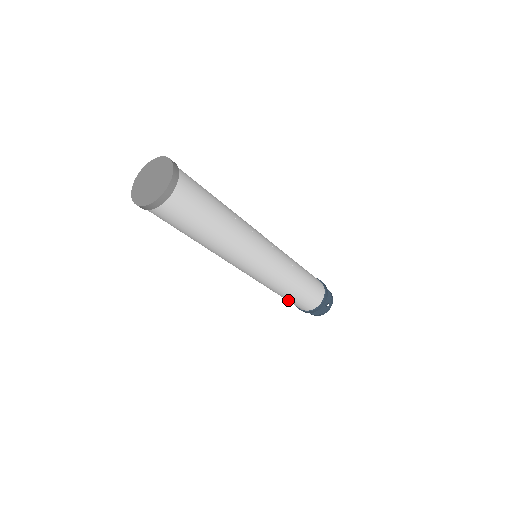
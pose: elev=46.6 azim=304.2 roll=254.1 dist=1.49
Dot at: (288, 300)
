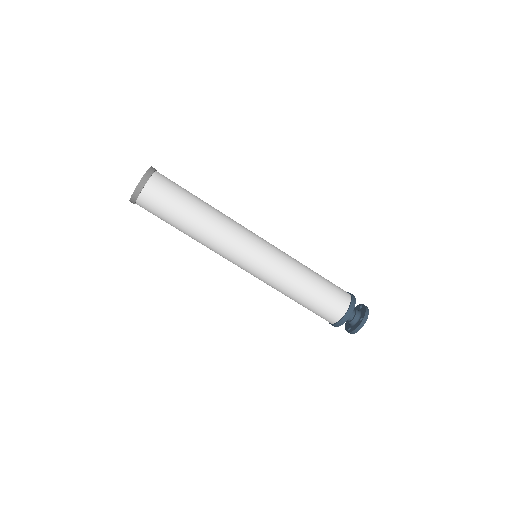
Dot at: (307, 308)
